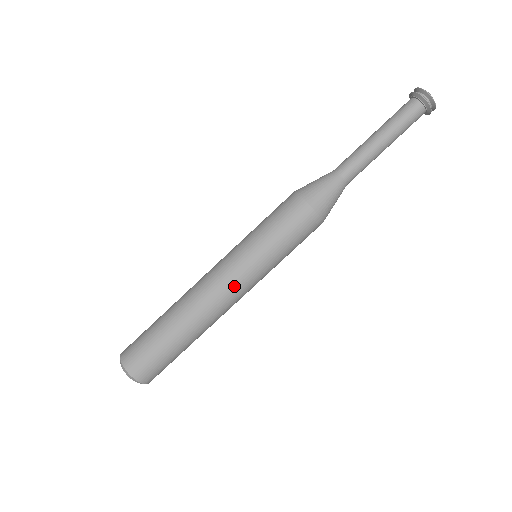
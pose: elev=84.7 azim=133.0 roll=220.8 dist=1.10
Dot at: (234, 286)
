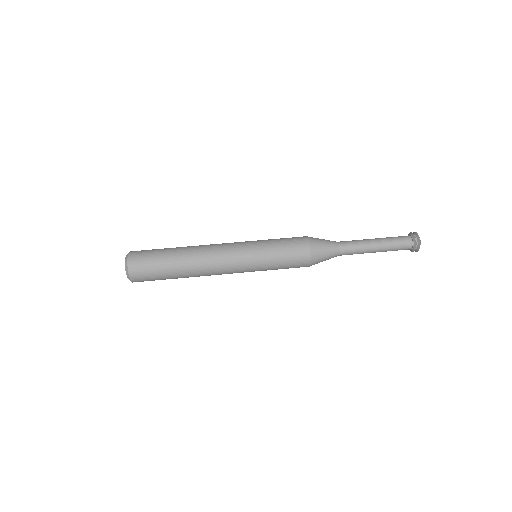
Dot at: (232, 262)
